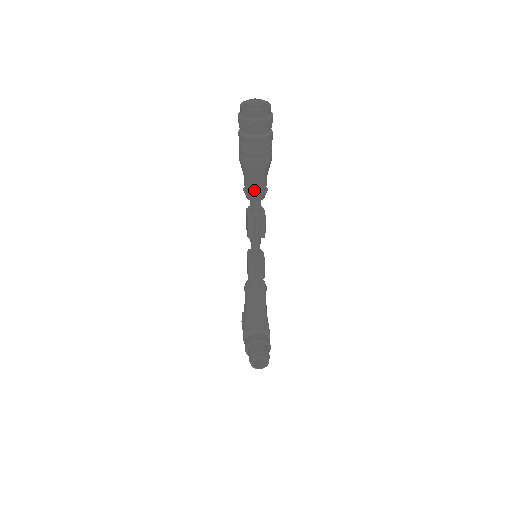
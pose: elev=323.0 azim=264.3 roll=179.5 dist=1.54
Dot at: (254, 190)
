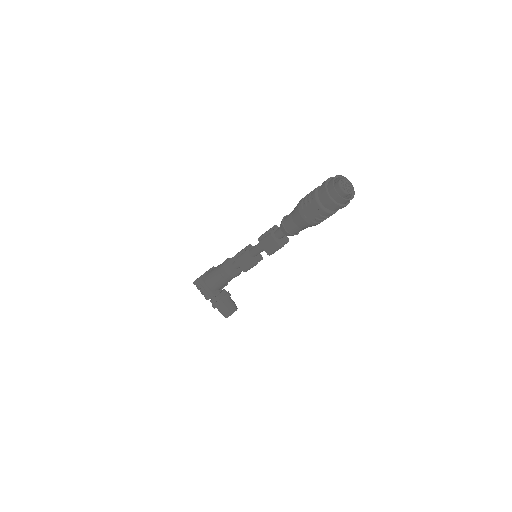
Dot at: occluded
